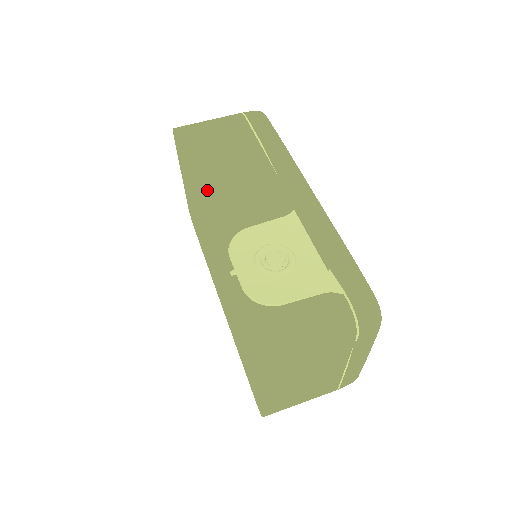
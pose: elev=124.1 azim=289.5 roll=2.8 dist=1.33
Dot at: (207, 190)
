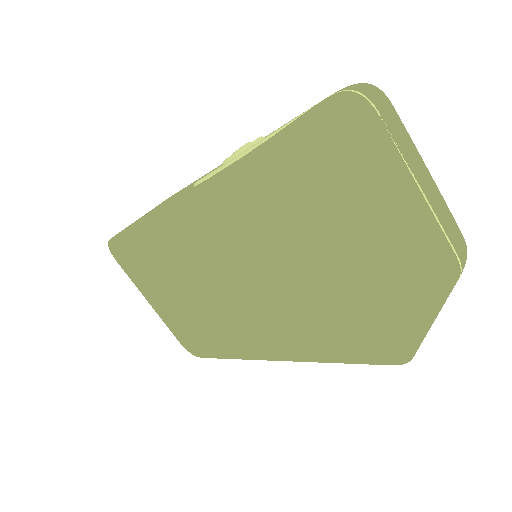
Dot at: occluded
